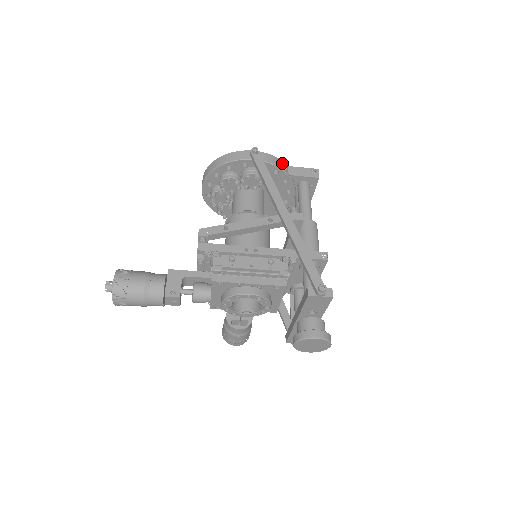
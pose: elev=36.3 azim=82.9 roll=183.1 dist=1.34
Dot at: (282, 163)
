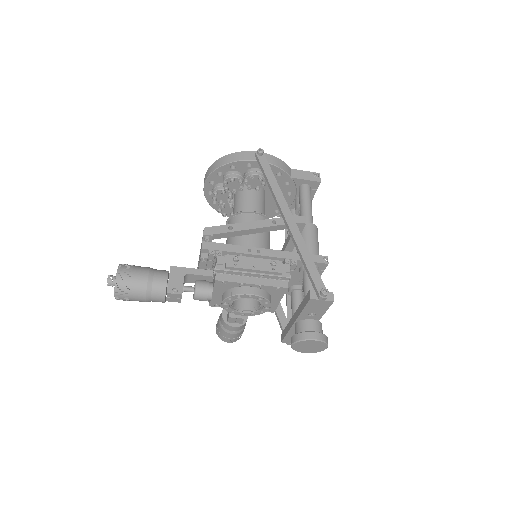
Dot at: (285, 165)
